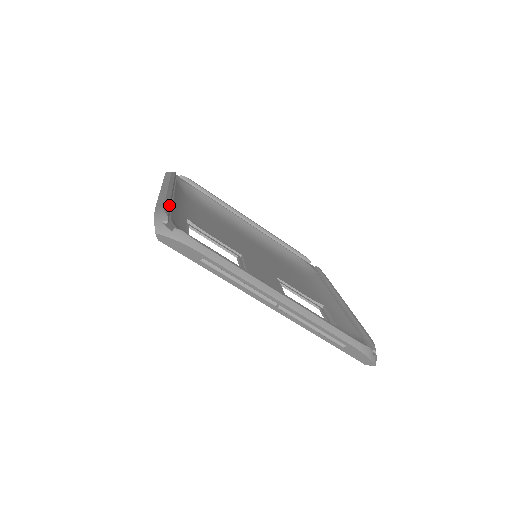
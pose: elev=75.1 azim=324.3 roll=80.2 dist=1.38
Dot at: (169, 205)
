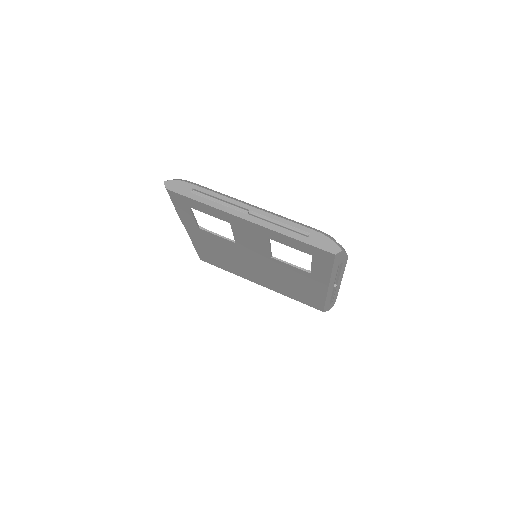
Dot at: occluded
